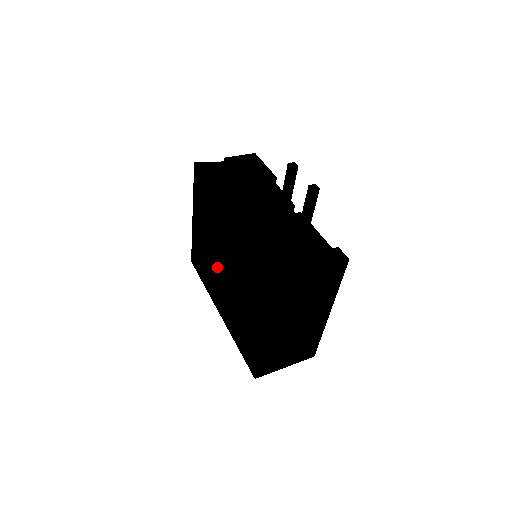
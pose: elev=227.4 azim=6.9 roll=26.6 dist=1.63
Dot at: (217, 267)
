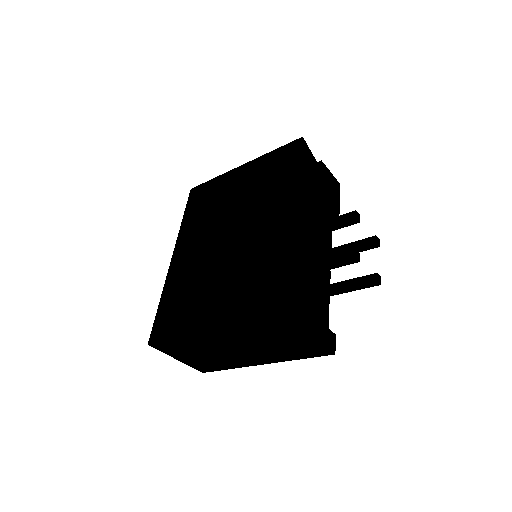
Dot at: (220, 228)
